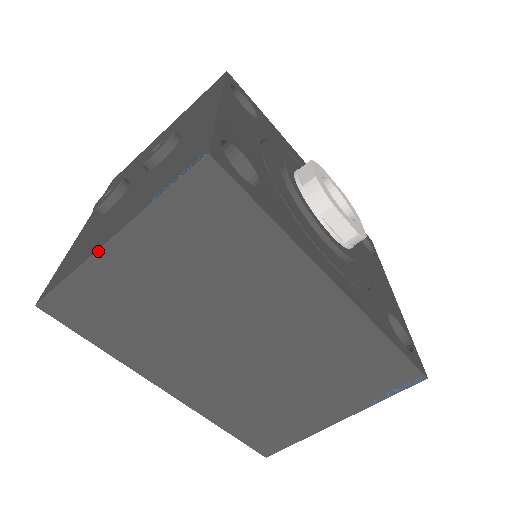
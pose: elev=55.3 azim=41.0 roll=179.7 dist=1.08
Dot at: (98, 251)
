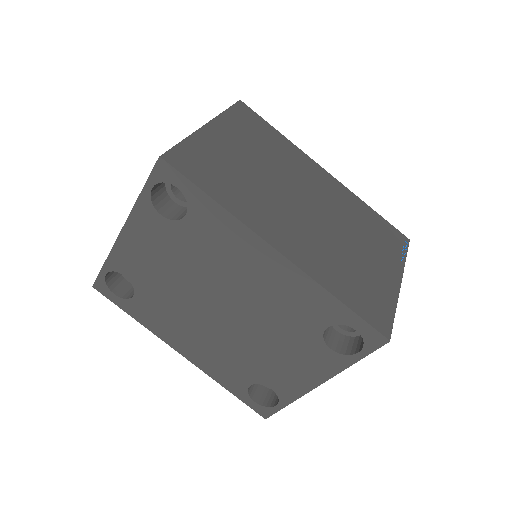
Dot at: (199, 129)
